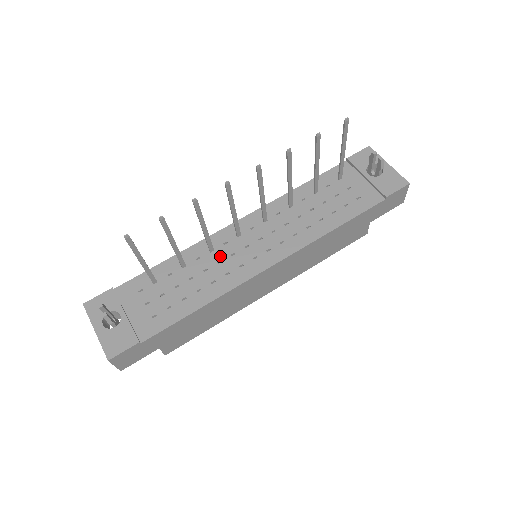
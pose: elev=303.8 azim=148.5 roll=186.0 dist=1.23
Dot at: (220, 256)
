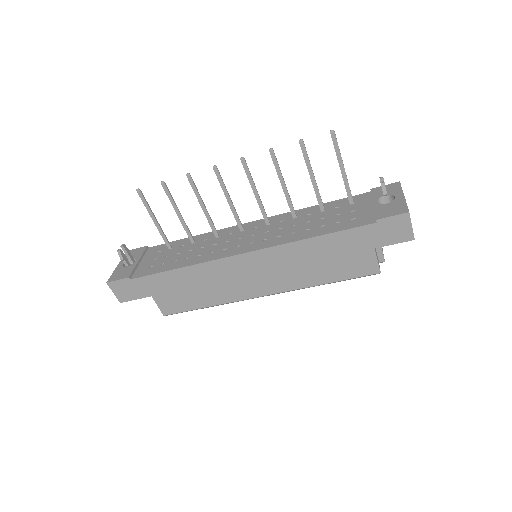
Dot at: (219, 241)
